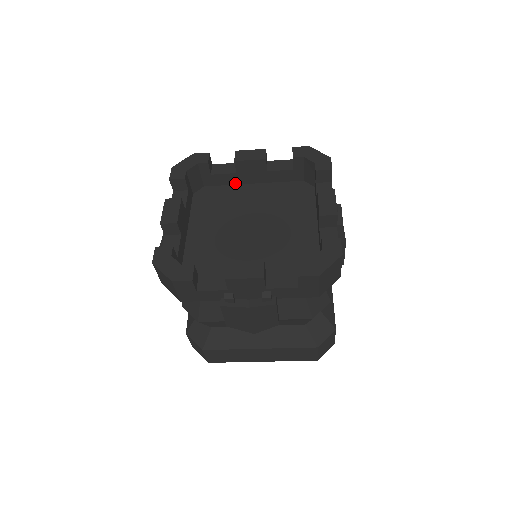
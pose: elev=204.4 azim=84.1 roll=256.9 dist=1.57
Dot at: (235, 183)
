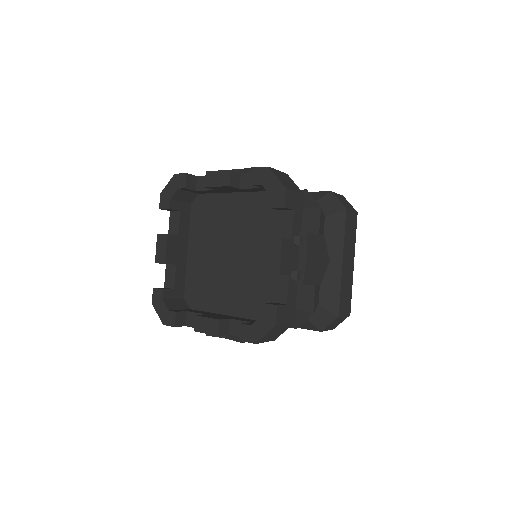
Dot at: (221, 192)
